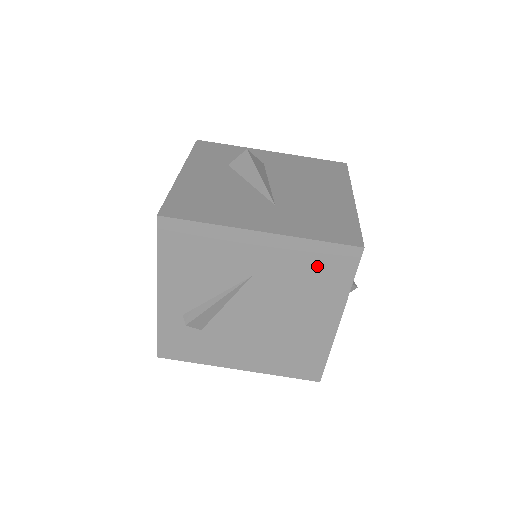
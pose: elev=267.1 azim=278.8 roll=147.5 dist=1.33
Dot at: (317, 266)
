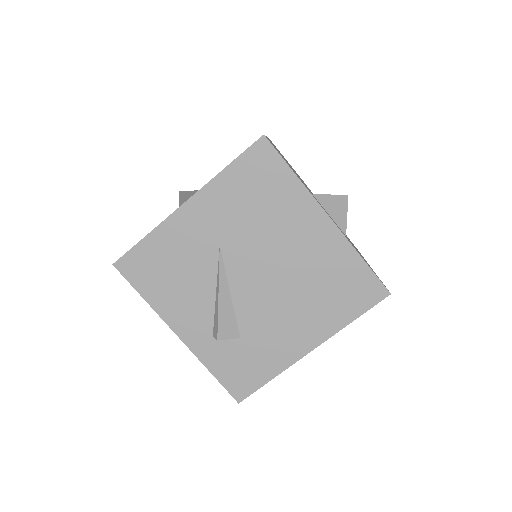
Dot at: (252, 187)
